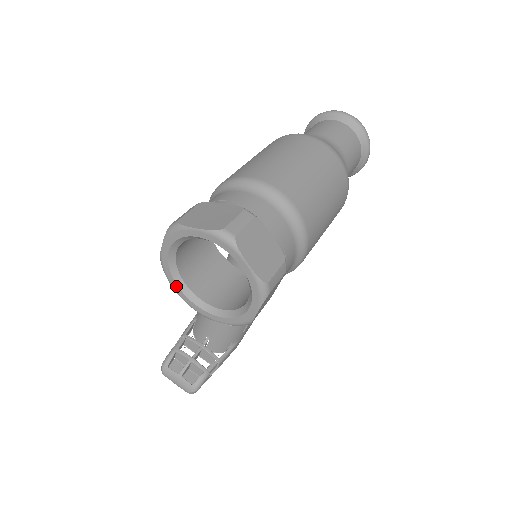
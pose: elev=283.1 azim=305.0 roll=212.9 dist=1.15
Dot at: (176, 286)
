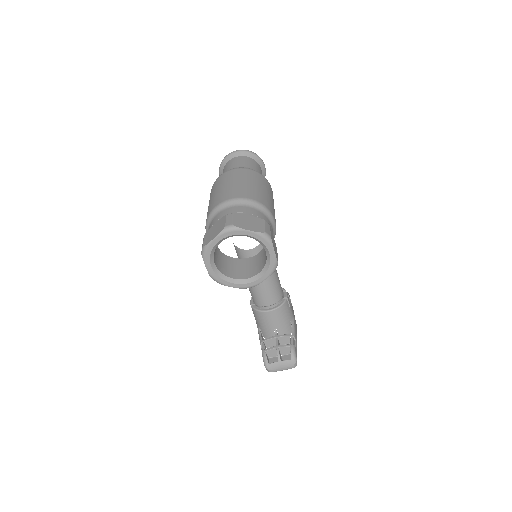
Dot at: (229, 284)
